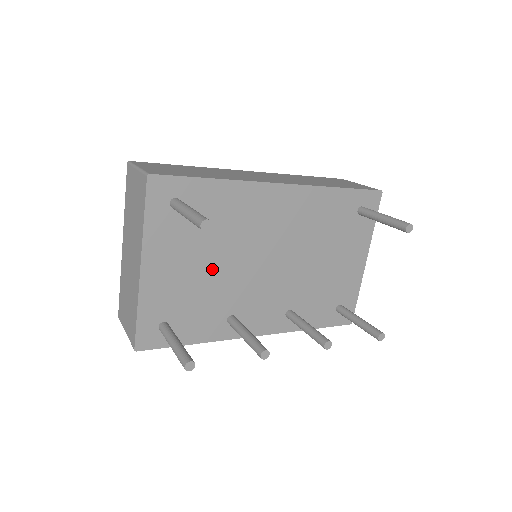
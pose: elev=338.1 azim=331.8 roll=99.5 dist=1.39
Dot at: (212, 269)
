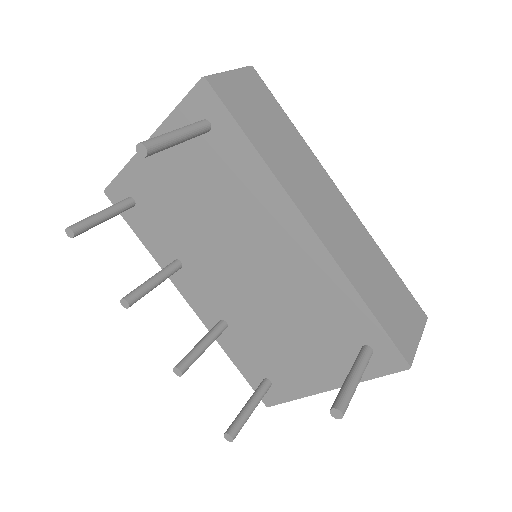
Dot at: (194, 211)
